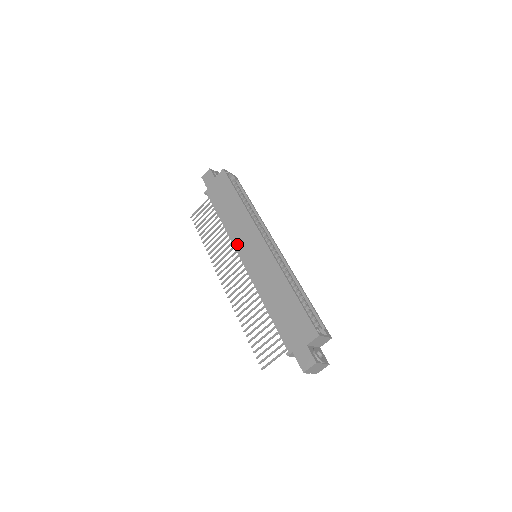
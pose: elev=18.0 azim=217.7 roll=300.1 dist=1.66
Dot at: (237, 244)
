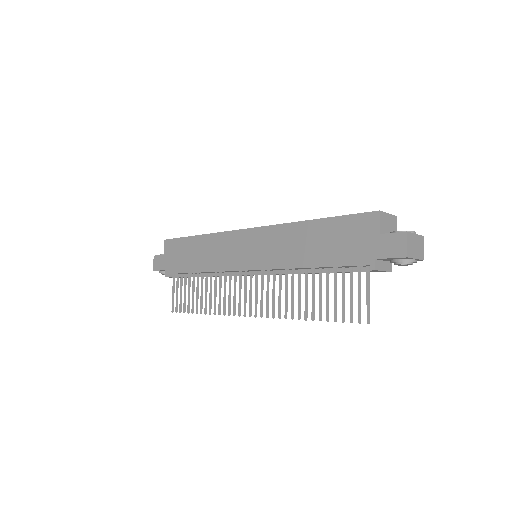
Dot at: (229, 266)
